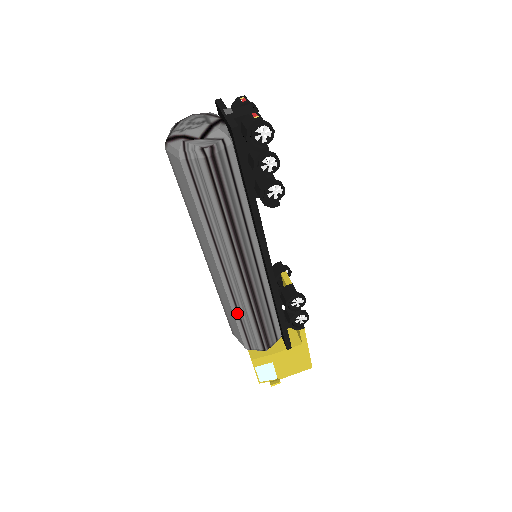
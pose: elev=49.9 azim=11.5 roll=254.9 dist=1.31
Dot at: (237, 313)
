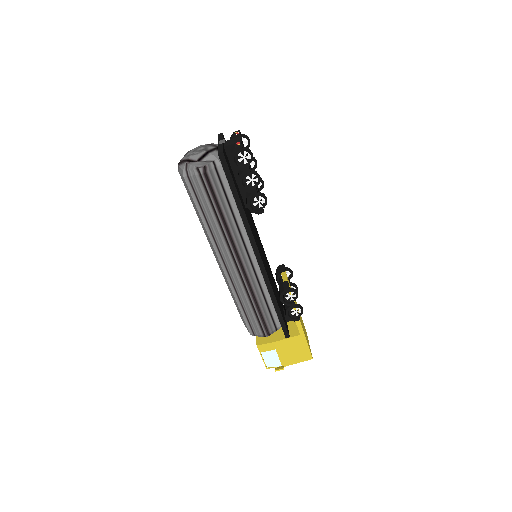
Dot at: (239, 301)
